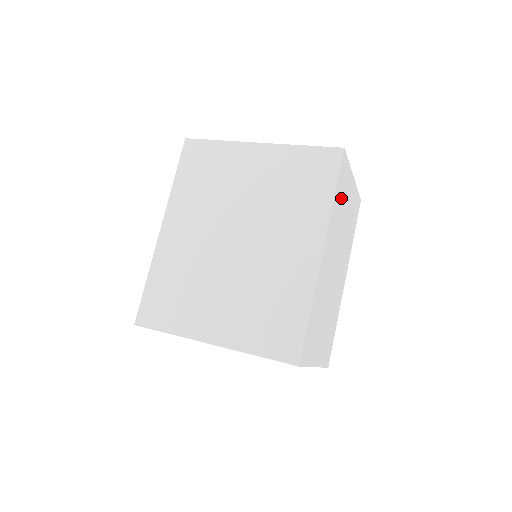
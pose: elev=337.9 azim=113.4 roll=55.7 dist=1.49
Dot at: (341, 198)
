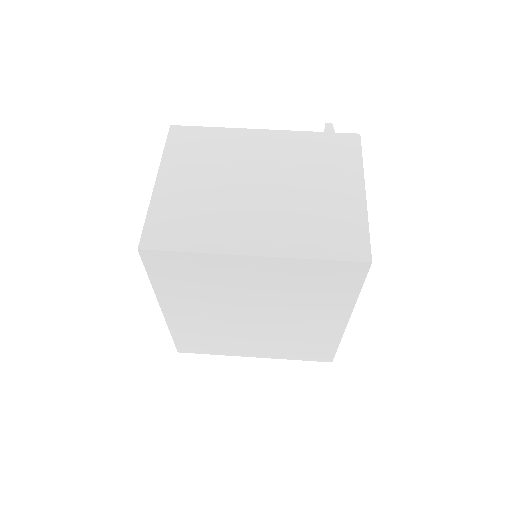
Dot at: occluded
